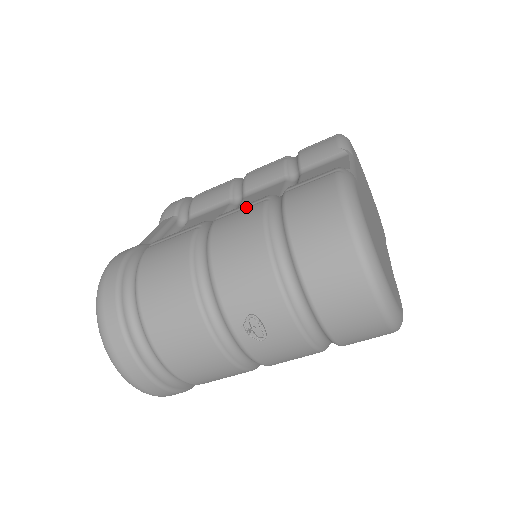
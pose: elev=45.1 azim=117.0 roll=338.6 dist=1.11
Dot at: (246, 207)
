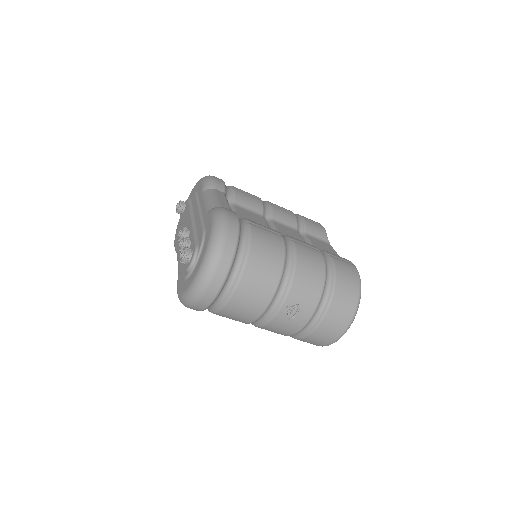
Dot at: (310, 247)
